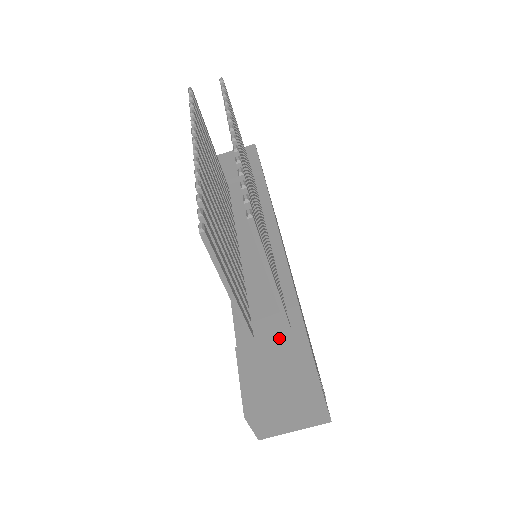
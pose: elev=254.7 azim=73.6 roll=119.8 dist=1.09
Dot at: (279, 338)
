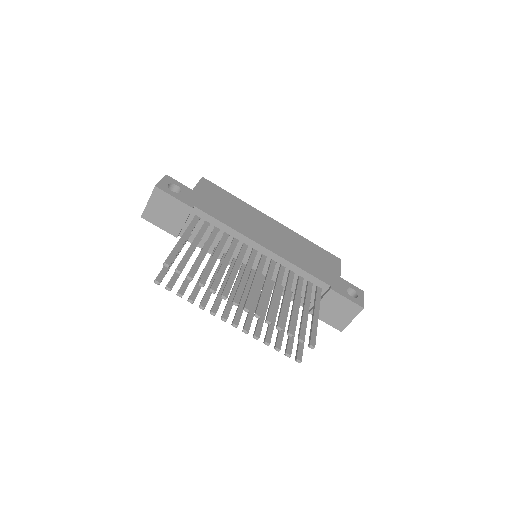
Dot at: (323, 299)
